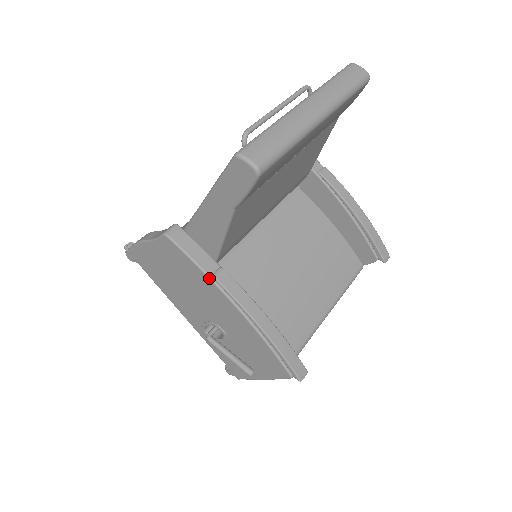
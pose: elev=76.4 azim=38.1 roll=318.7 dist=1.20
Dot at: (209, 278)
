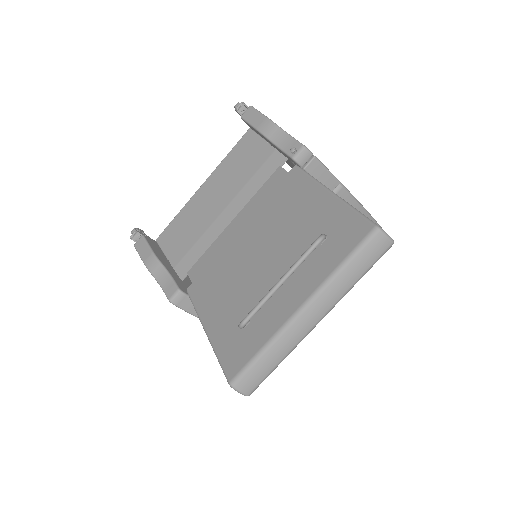
Dot at: occluded
